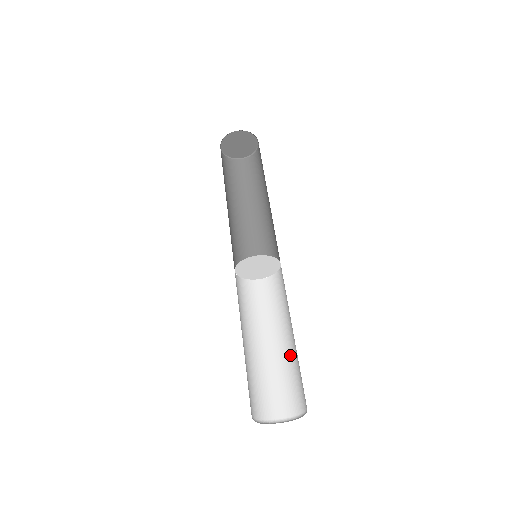
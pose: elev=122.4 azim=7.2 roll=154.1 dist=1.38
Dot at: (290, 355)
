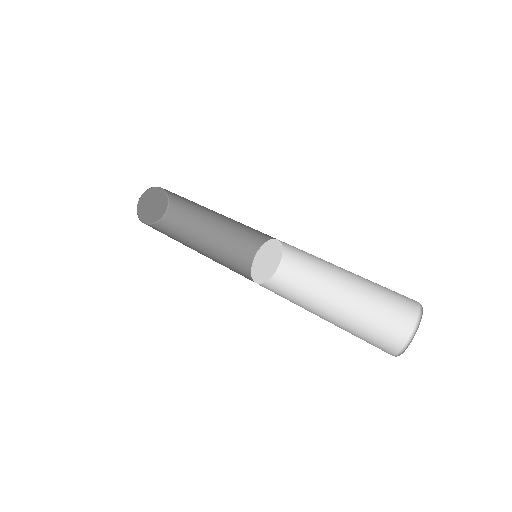
Dot at: (356, 305)
